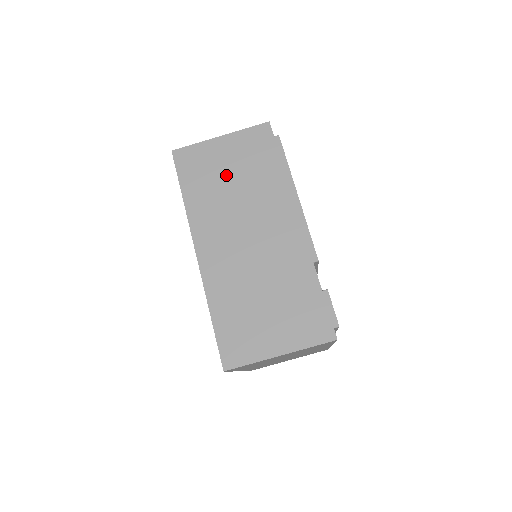
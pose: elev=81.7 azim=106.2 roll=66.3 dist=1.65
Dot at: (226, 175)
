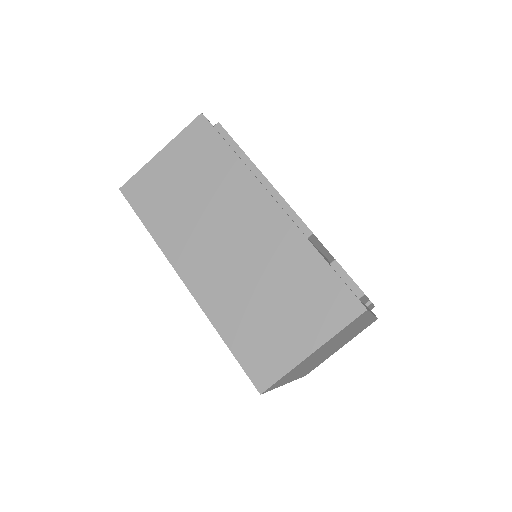
Dot at: (181, 188)
